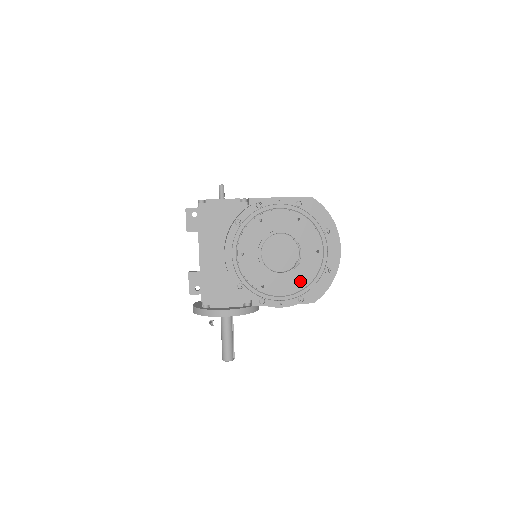
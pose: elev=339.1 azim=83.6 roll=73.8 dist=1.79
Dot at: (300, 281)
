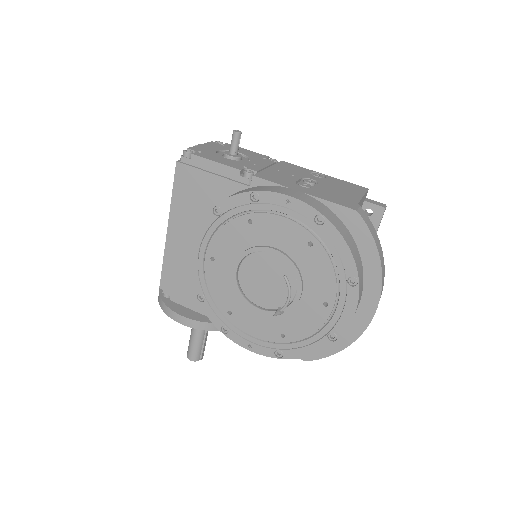
Dot at: (284, 331)
